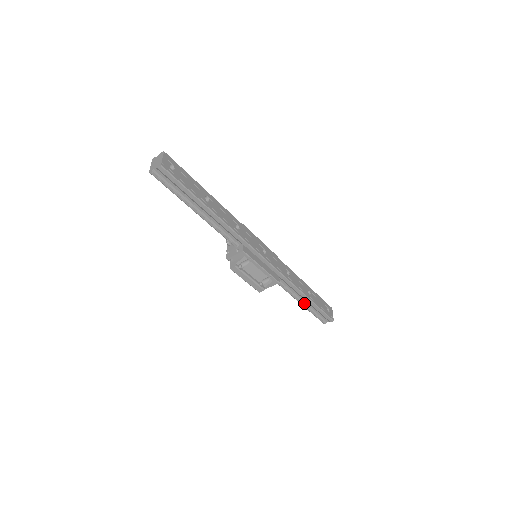
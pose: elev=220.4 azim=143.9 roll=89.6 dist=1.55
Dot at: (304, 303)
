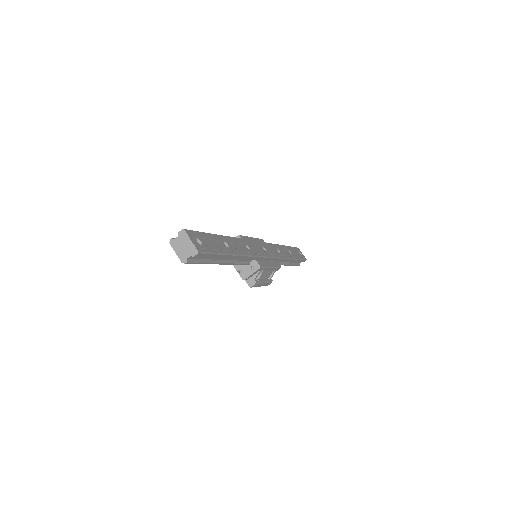
Dot at: (288, 263)
